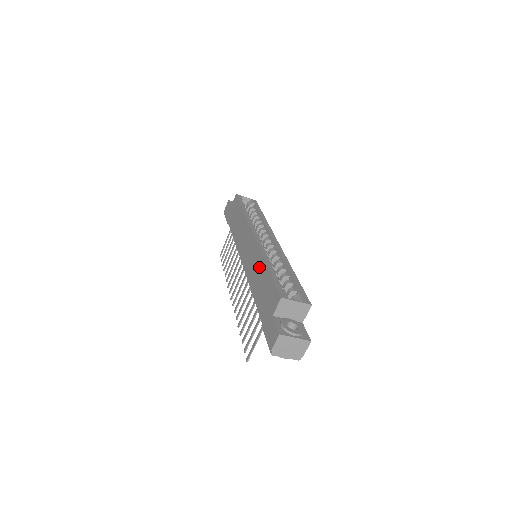
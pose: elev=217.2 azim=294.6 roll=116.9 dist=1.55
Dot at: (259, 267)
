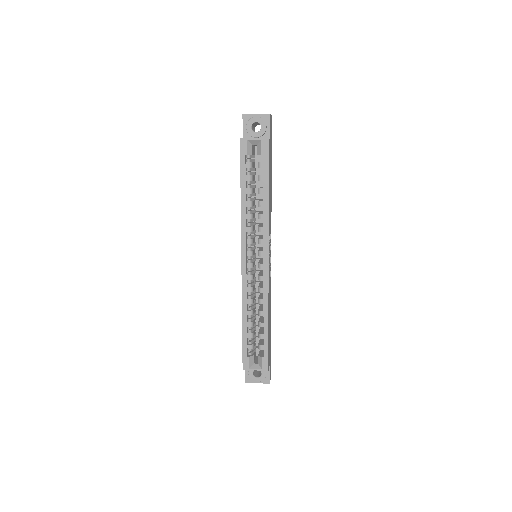
Dot at: occluded
